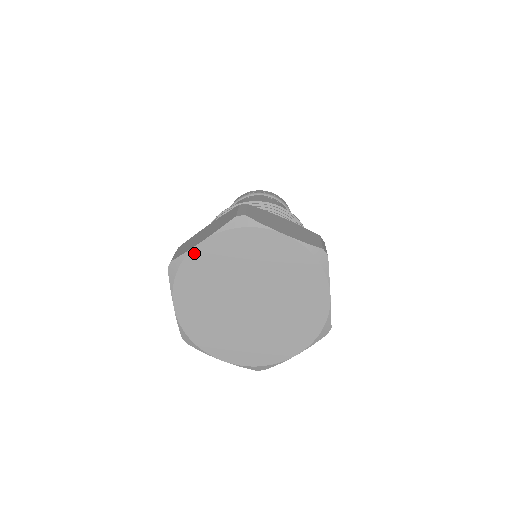
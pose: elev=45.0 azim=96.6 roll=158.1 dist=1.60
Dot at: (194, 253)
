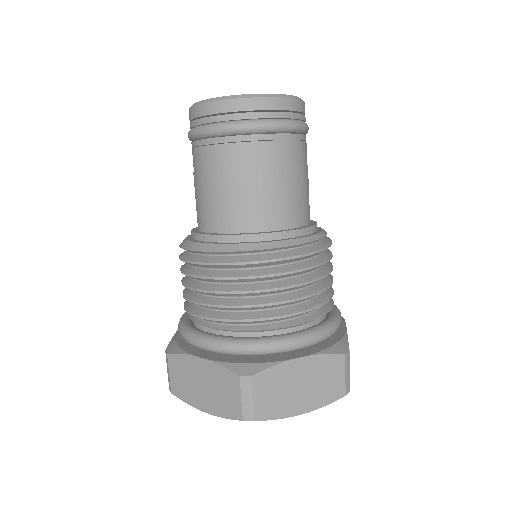
Dot at: occluded
